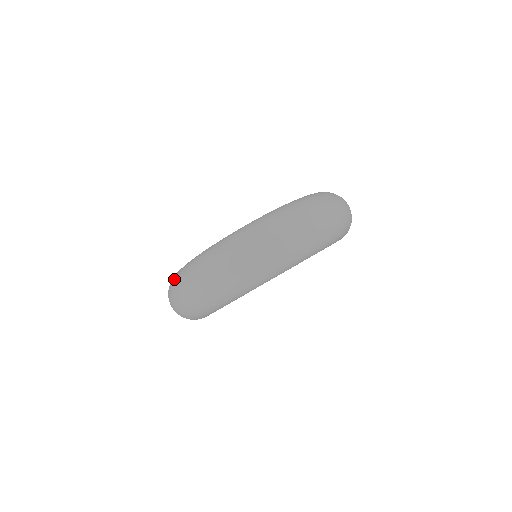
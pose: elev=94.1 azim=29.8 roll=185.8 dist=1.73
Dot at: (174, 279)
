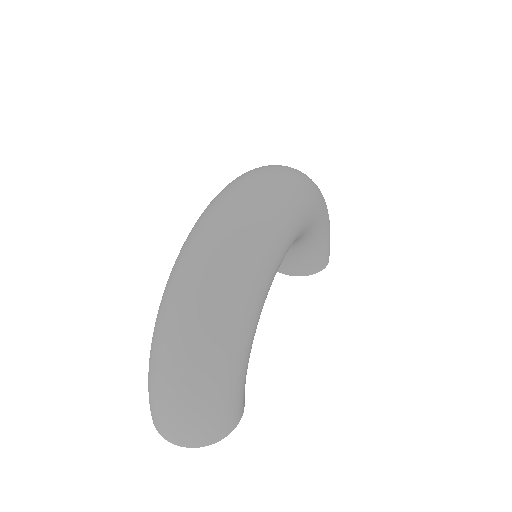
Dot at: (157, 317)
